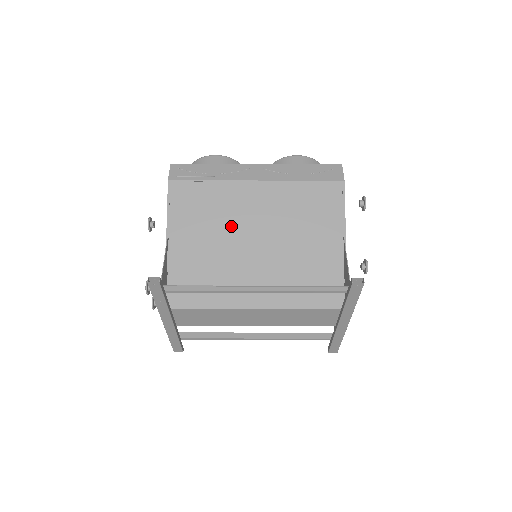
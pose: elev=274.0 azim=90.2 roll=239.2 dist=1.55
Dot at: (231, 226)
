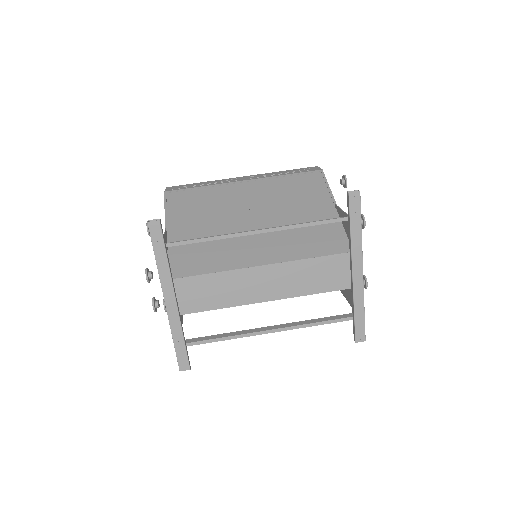
Dot at: (226, 212)
